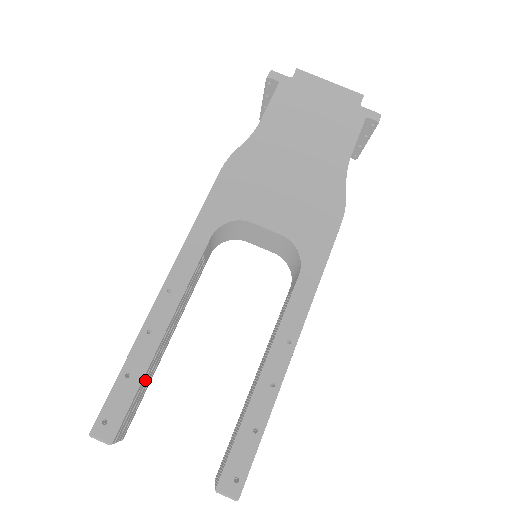
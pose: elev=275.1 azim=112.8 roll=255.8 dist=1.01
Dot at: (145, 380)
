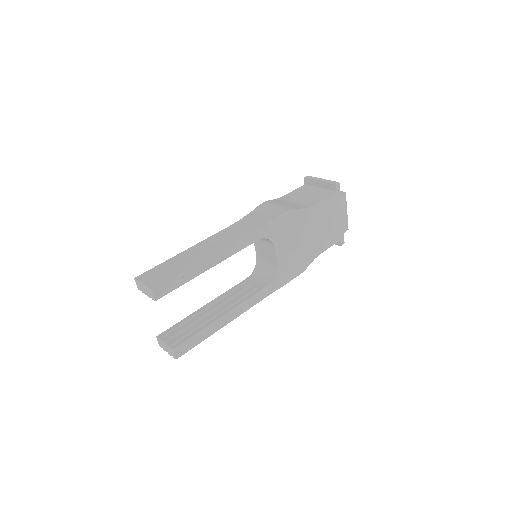
Dot at: occluded
